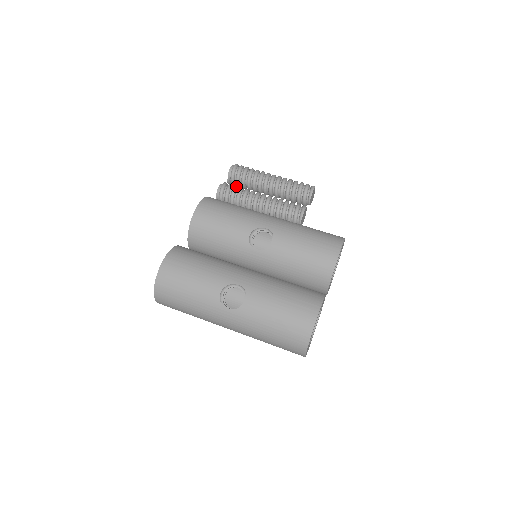
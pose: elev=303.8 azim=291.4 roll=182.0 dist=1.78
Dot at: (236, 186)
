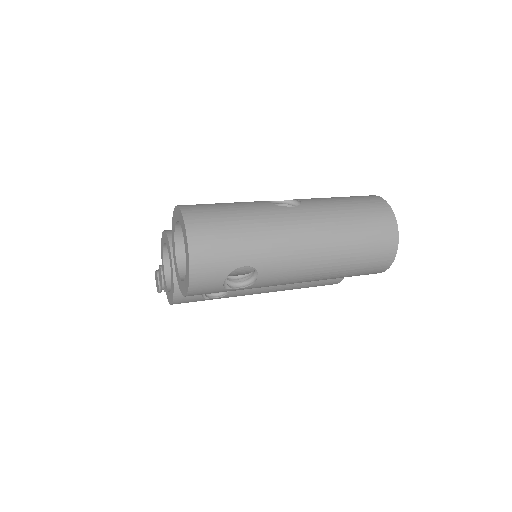
Dot at: occluded
